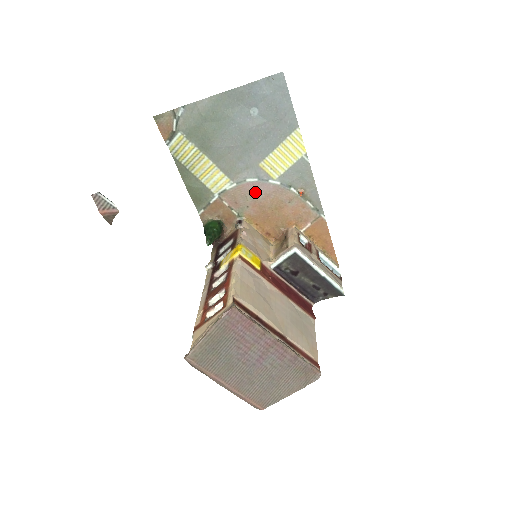
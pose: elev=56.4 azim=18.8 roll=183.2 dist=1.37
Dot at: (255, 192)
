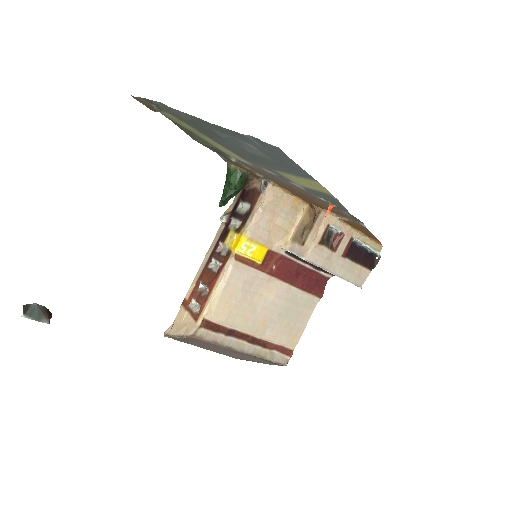
Dot at: (277, 178)
